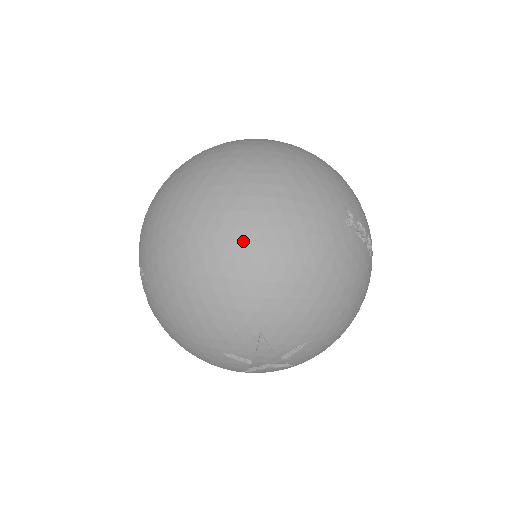
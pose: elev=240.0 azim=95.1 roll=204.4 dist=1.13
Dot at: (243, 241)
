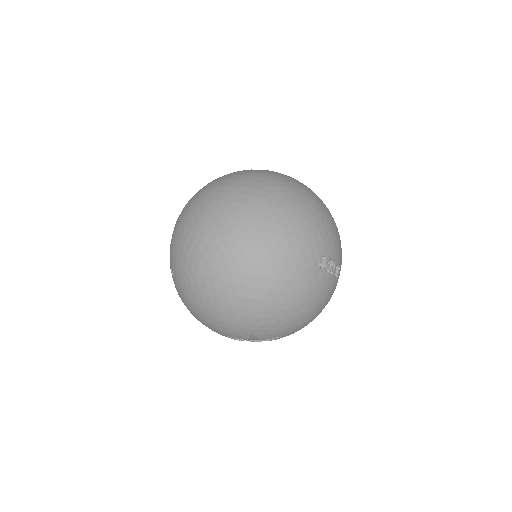
Dot at: (244, 284)
